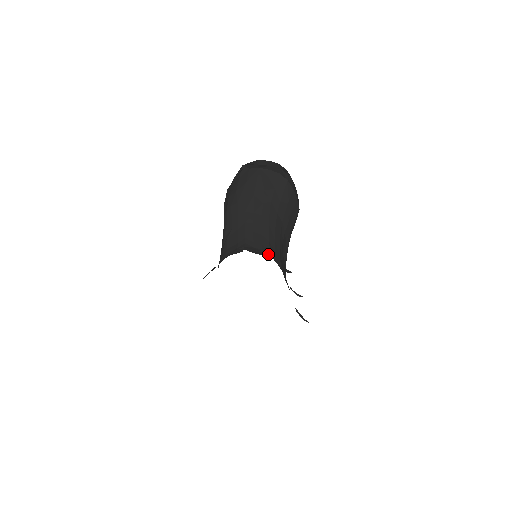
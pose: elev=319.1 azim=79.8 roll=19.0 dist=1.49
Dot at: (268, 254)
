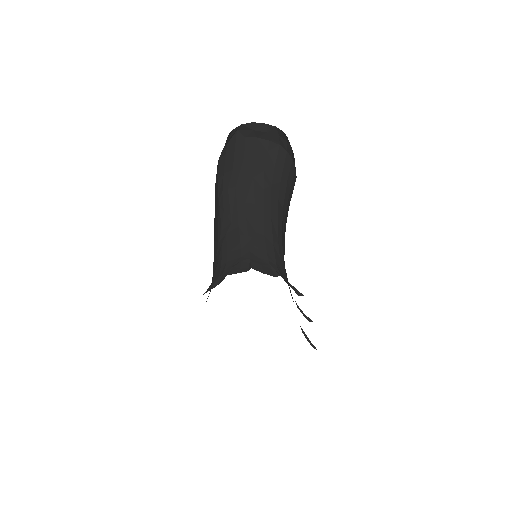
Dot at: (275, 268)
